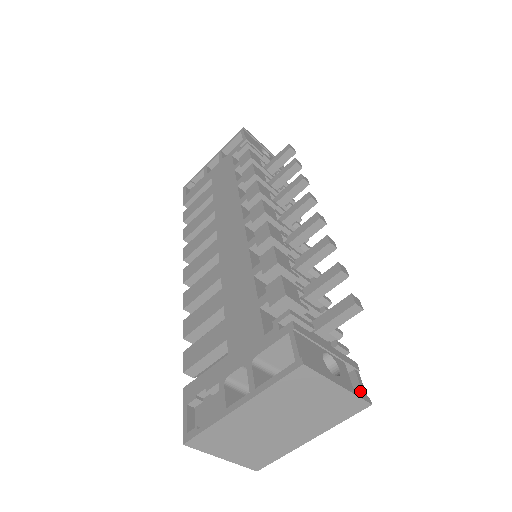
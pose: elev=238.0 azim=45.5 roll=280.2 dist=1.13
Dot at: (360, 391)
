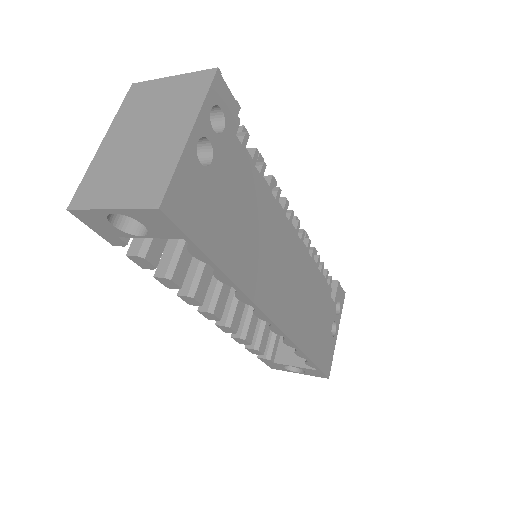
Dot at: occluded
